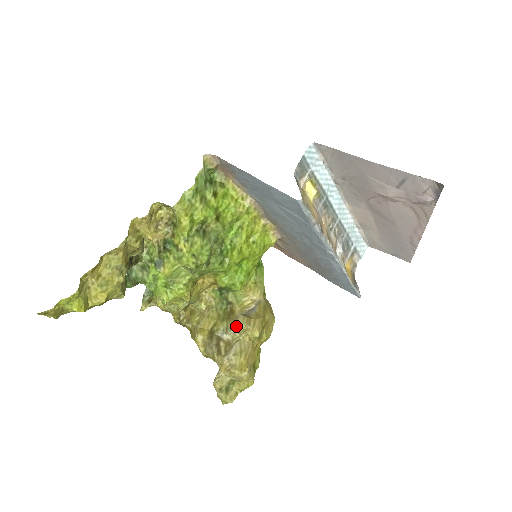
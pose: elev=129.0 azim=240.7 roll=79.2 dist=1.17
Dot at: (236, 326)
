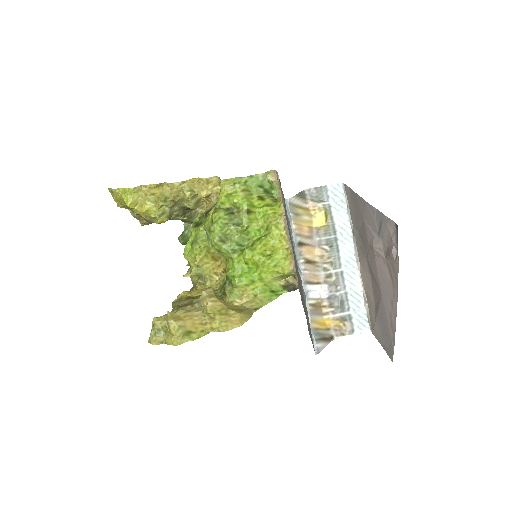
Dot at: occluded
